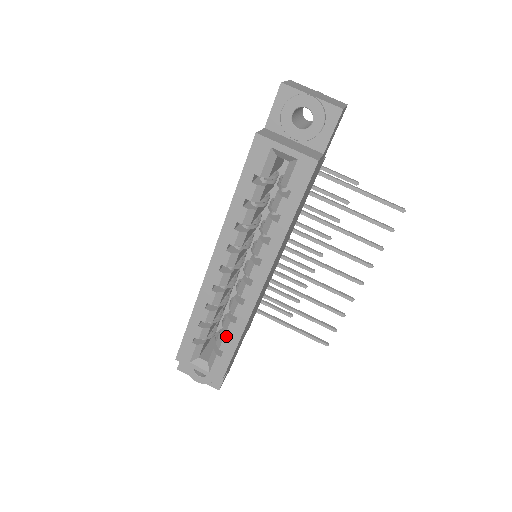
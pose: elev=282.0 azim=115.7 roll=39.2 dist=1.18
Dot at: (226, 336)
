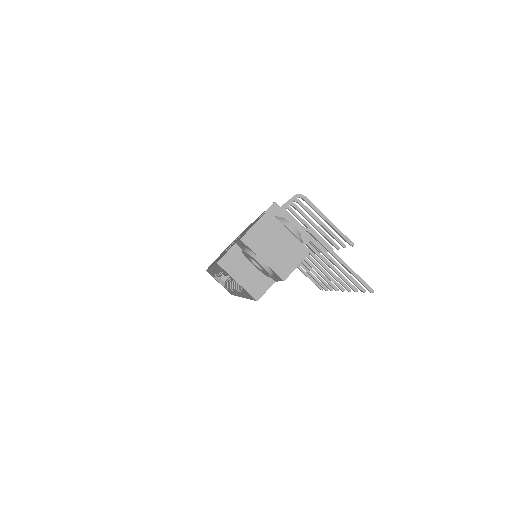
Dot at: occluded
